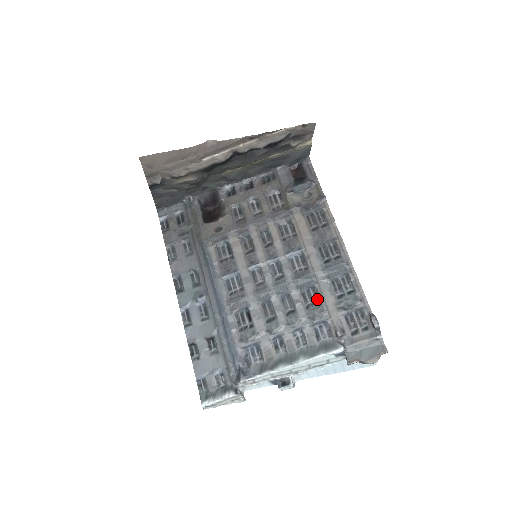
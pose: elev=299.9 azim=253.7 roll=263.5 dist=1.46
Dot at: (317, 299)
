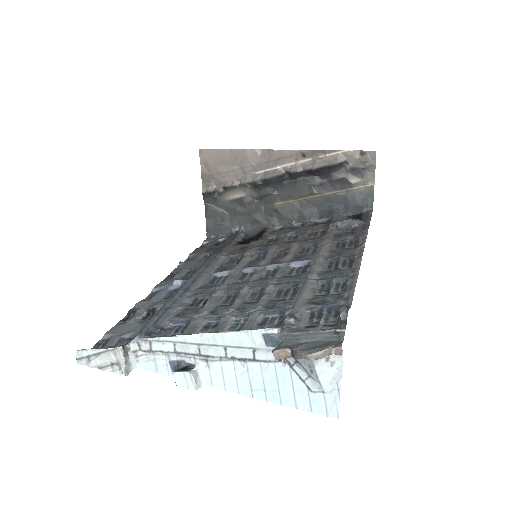
Dot at: (292, 296)
